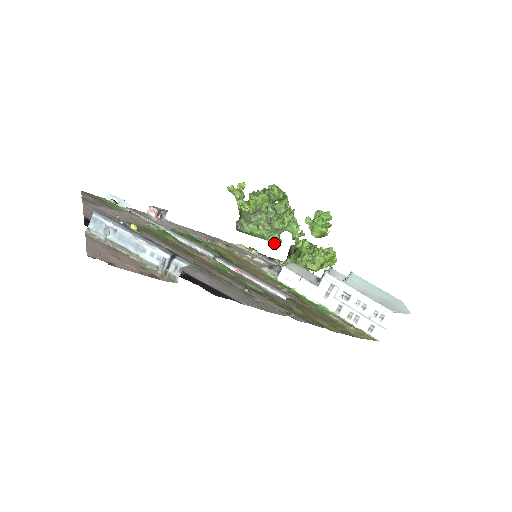
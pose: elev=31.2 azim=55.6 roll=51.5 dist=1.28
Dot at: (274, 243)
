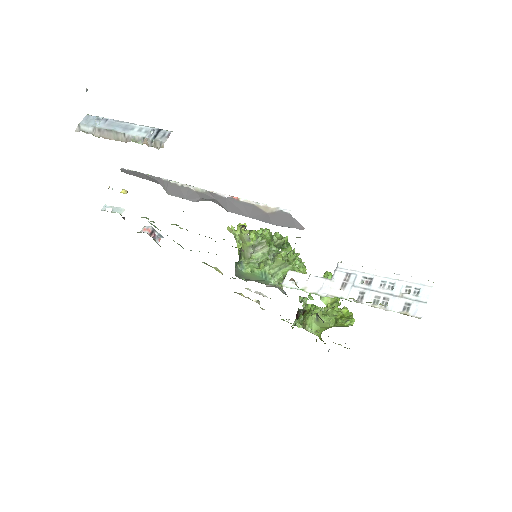
Dot at: (278, 282)
